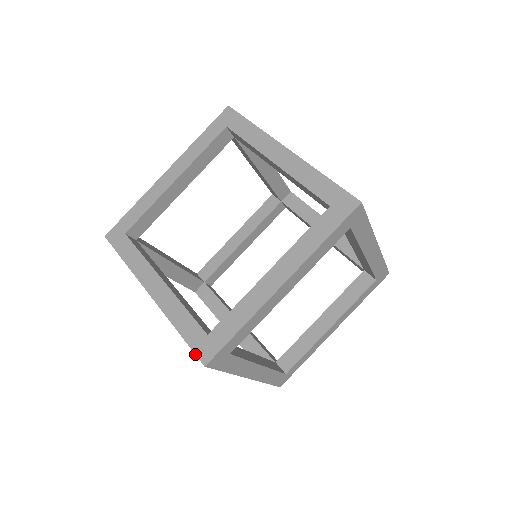
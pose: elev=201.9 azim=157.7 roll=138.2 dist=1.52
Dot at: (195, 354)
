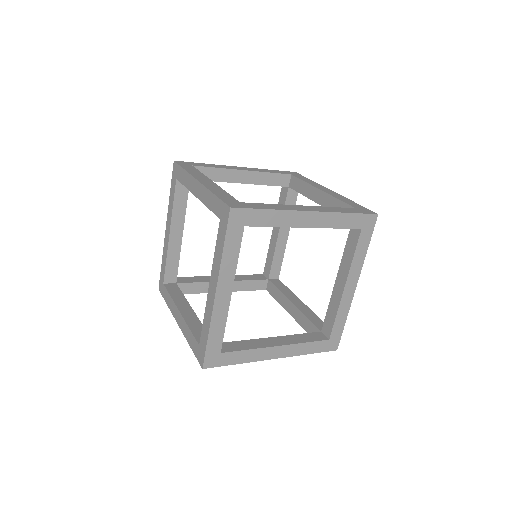
Dot at: occluded
